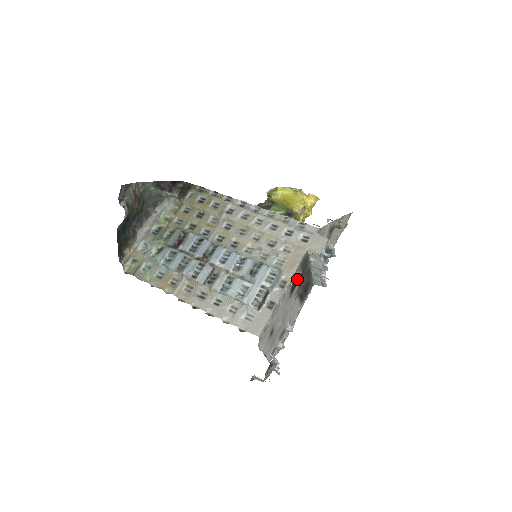
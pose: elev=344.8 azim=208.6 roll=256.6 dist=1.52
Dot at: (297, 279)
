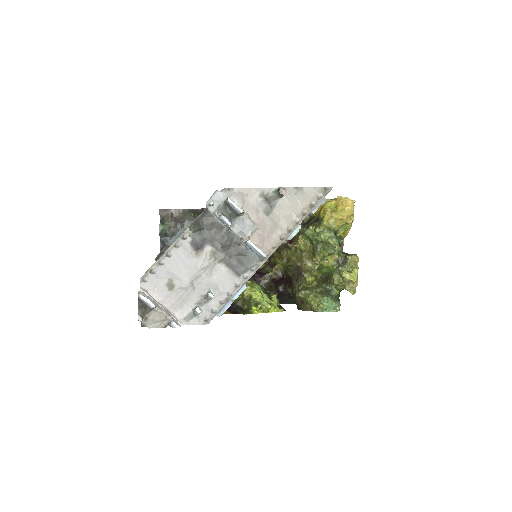
Dot at: (203, 238)
